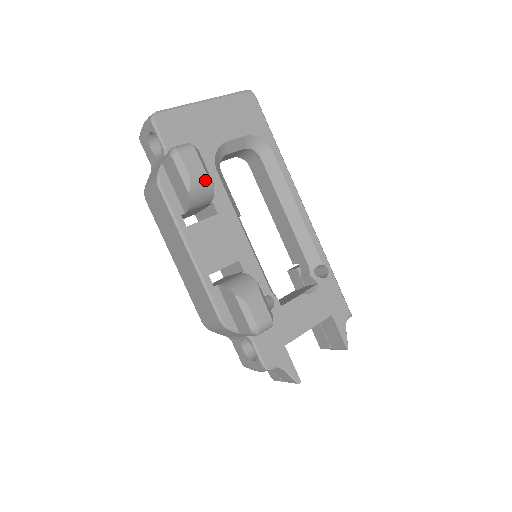
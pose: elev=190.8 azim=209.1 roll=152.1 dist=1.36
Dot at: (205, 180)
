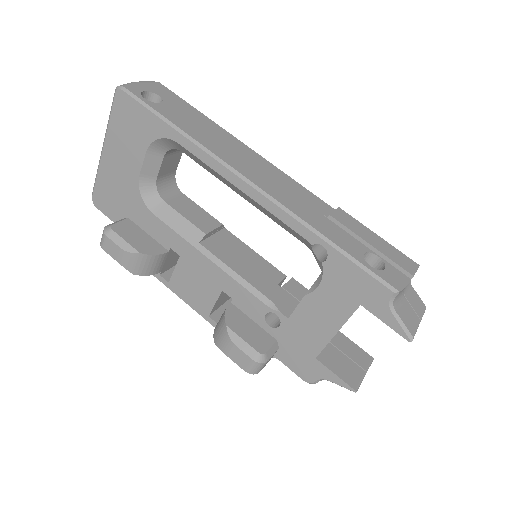
Dot at: (130, 257)
